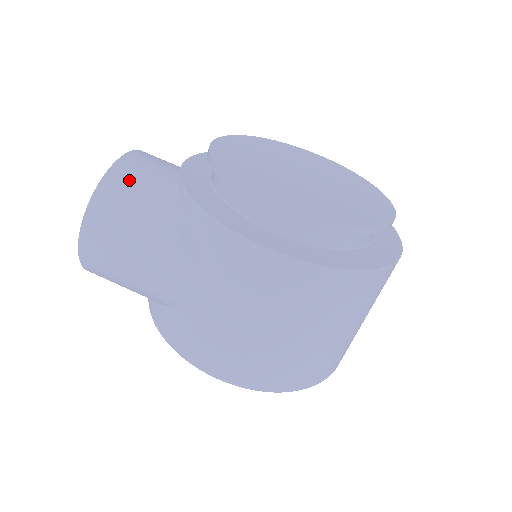
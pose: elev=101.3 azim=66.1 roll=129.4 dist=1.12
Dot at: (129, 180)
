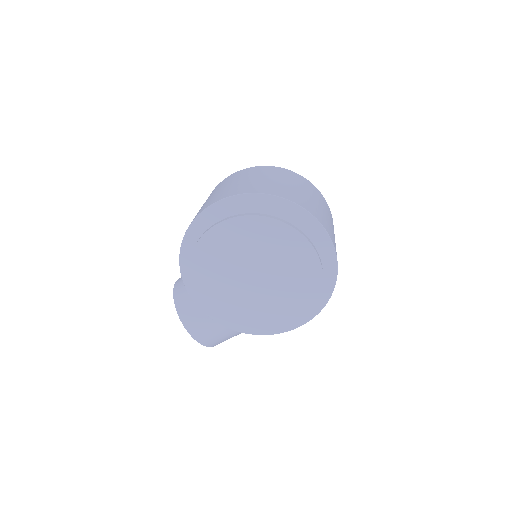
Dot at: (214, 340)
